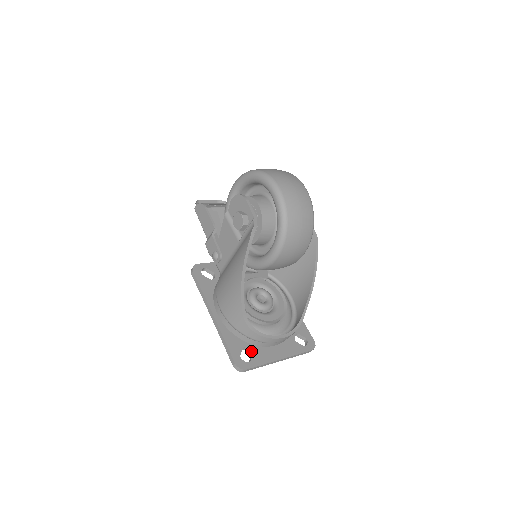
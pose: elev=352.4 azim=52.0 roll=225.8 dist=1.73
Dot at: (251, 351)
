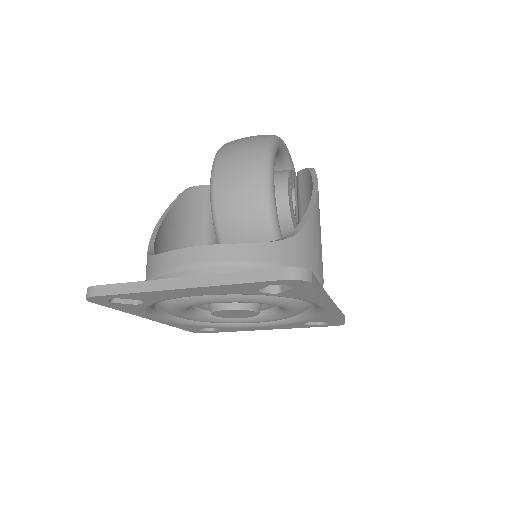
Dot at: occluded
